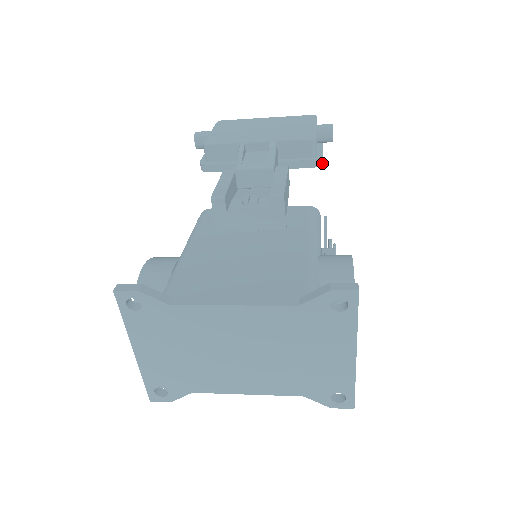
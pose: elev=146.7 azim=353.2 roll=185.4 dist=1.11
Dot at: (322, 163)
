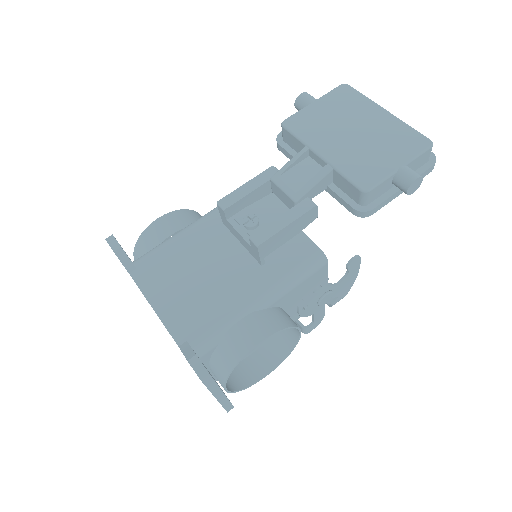
Dot at: (368, 215)
